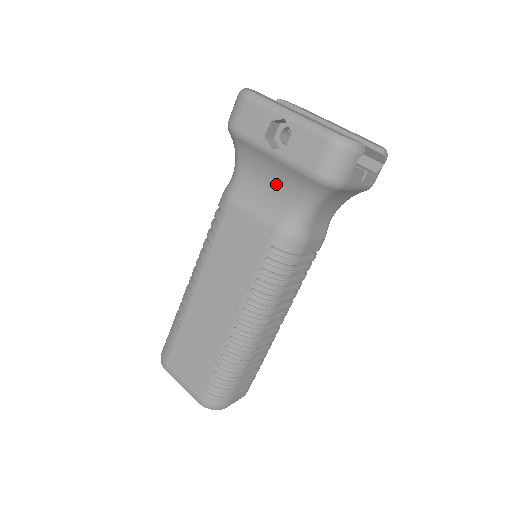
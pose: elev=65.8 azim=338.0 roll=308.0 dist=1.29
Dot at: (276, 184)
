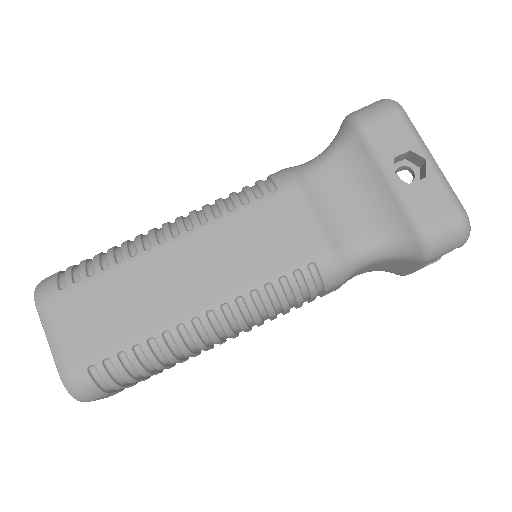
Dot at: (362, 208)
